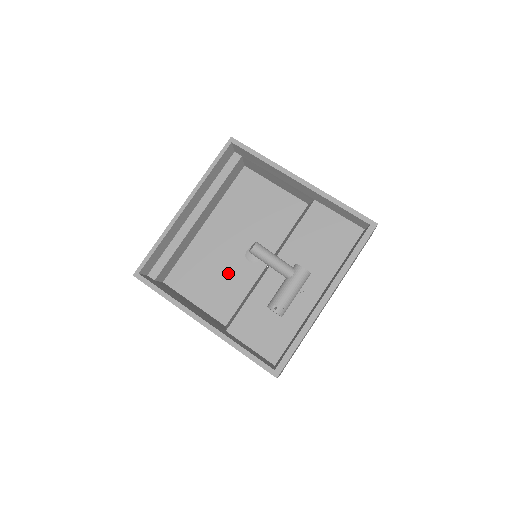
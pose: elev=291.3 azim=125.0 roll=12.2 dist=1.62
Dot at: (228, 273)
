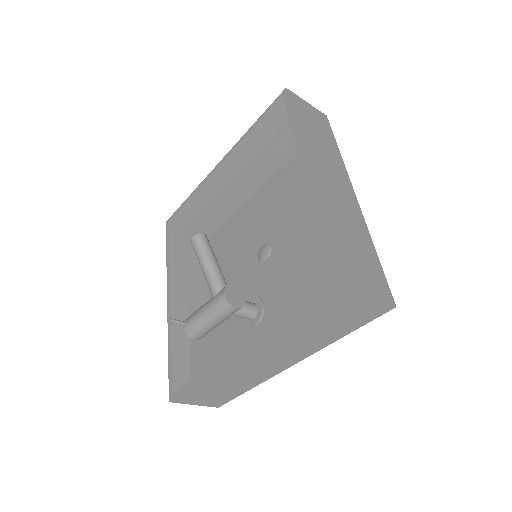
Dot at: (240, 262)
